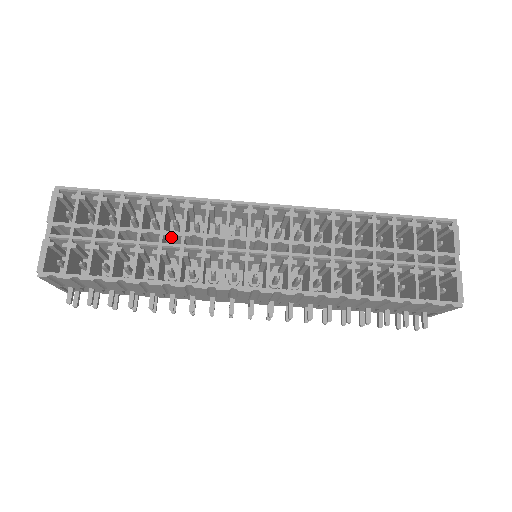
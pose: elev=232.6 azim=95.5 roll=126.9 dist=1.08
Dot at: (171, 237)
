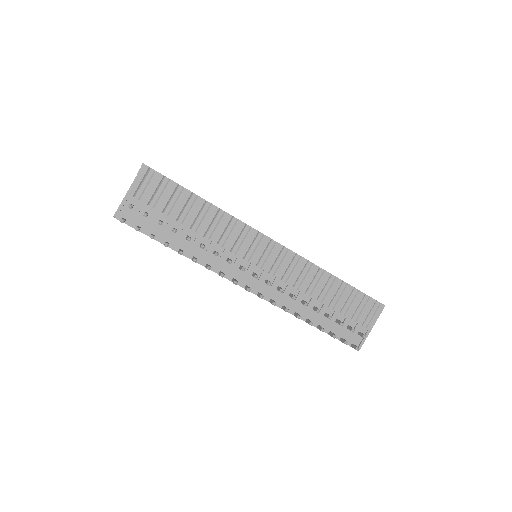
Dot at: occluded
